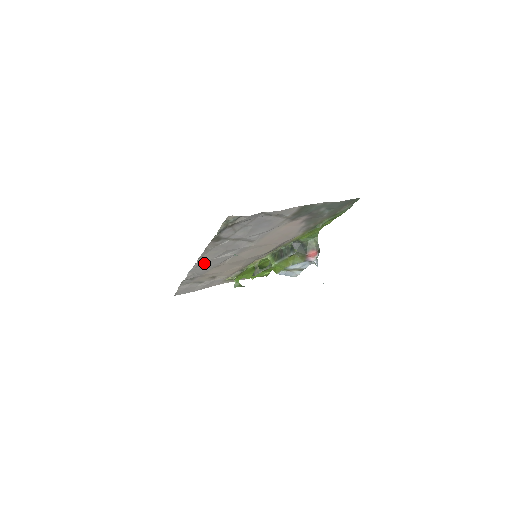
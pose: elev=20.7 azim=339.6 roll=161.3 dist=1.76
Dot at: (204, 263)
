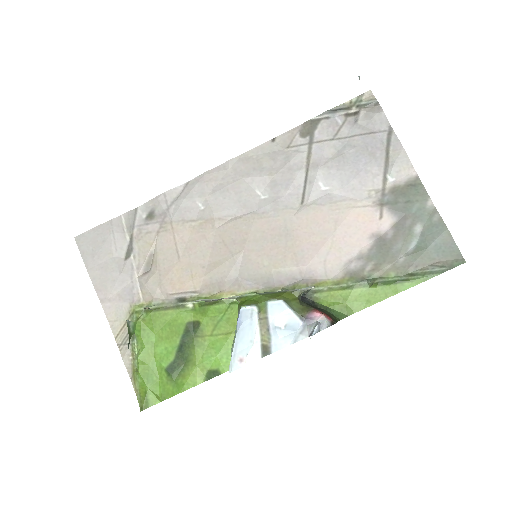
Dot at: (224, 179)
